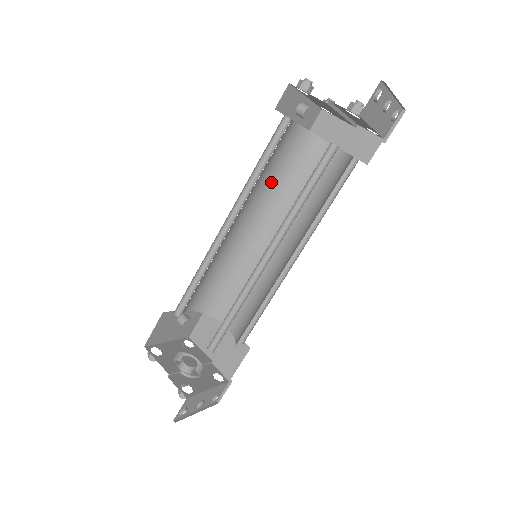
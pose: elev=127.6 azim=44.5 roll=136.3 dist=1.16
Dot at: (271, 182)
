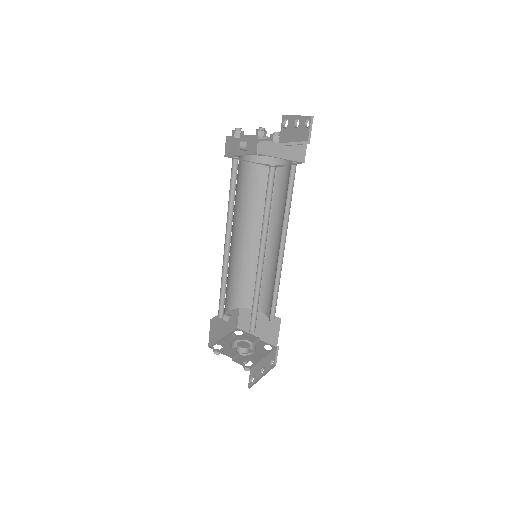
Dot at: (245, 201)
